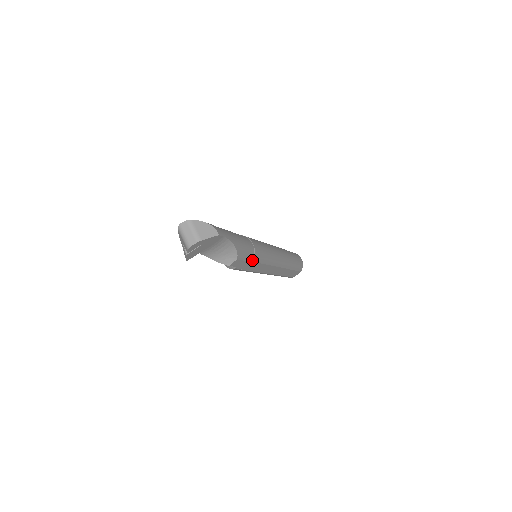
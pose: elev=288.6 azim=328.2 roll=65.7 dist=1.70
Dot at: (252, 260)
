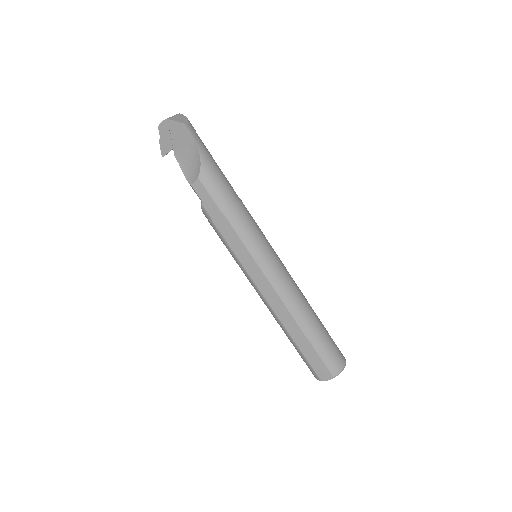
Dot at: (224, 212)
